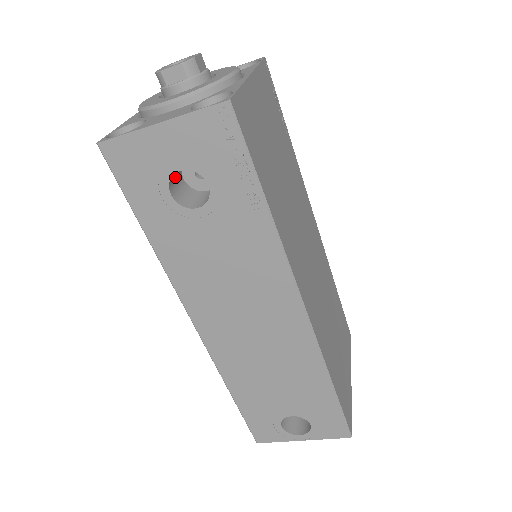
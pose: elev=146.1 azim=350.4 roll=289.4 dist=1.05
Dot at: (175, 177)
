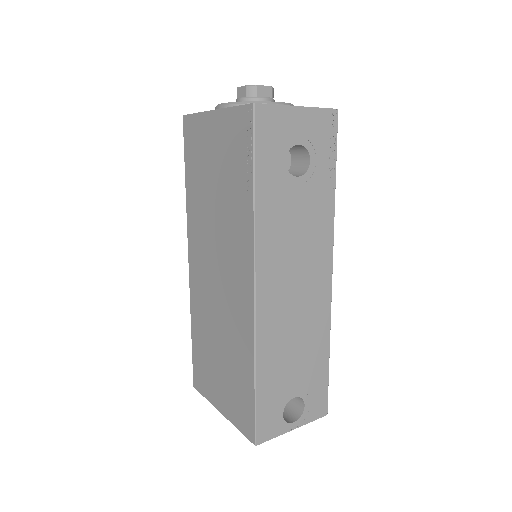
Dot at: occluded
